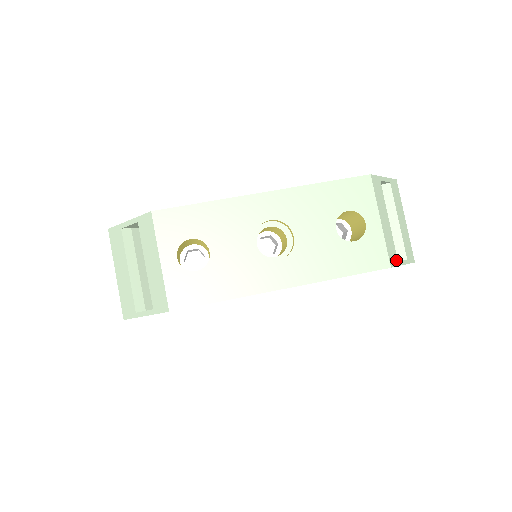
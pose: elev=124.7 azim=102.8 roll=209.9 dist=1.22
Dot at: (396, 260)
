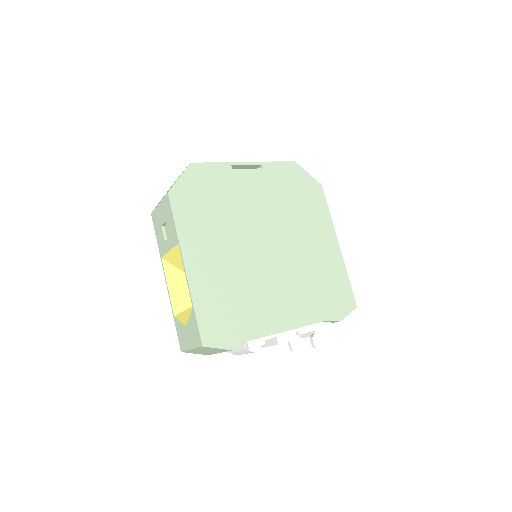
Dot at: (300, 169)
